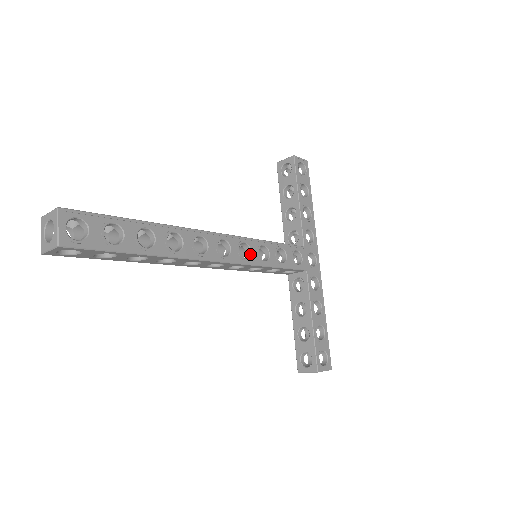
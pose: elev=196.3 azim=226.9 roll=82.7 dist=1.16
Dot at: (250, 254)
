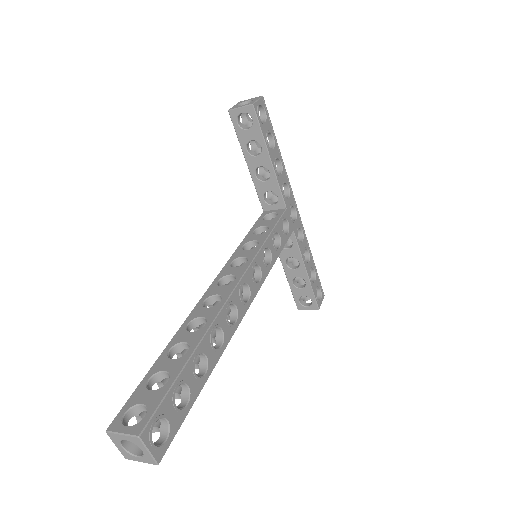
Dot at: (260, 271)
